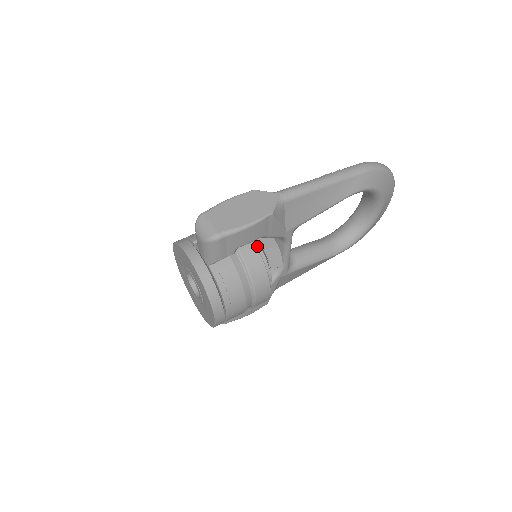
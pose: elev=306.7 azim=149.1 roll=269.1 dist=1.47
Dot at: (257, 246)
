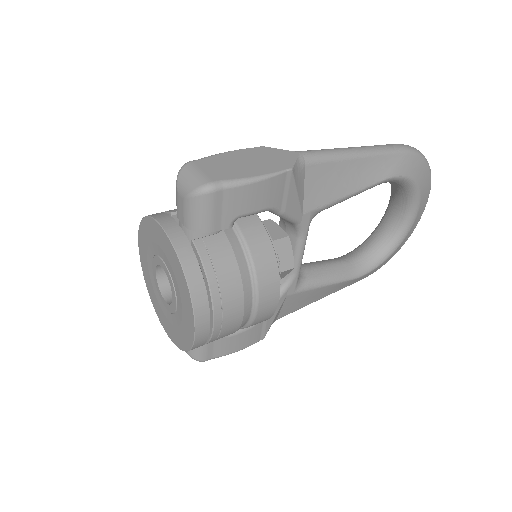
Dot at: occluded
